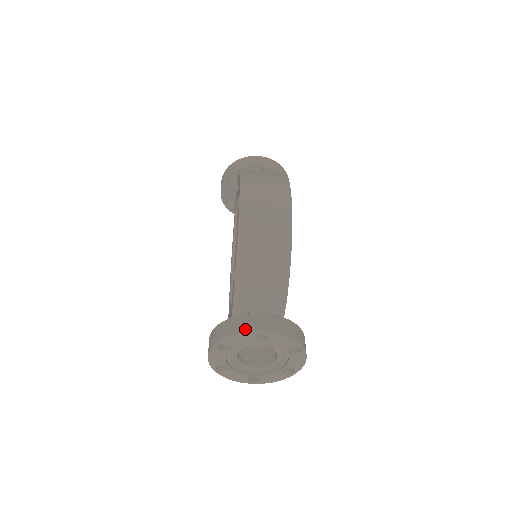
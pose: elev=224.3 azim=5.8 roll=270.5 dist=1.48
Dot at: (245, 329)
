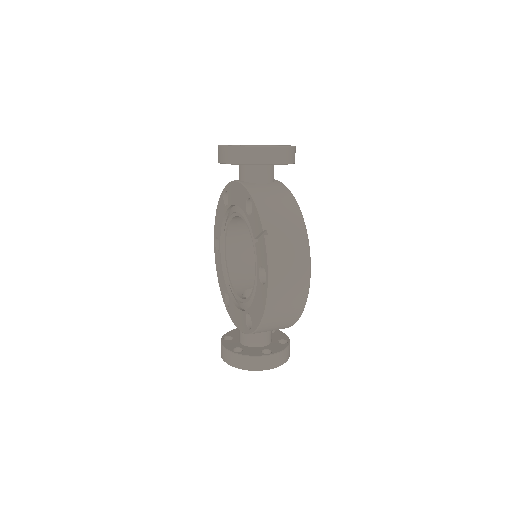
Dot at: (258, 369)
